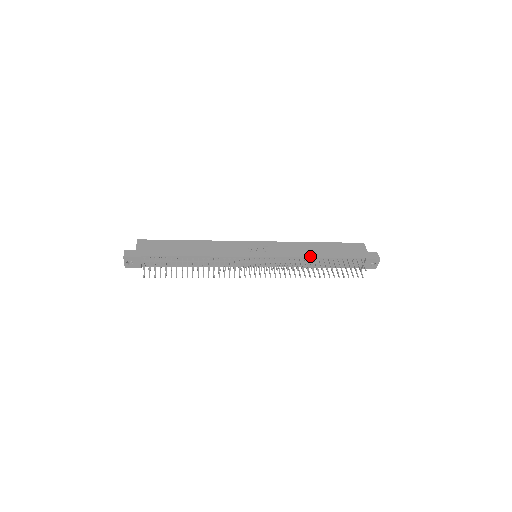
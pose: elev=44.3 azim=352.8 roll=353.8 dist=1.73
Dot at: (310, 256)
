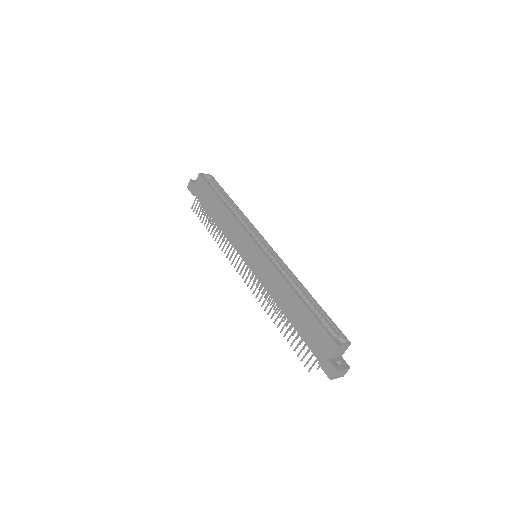
Dot at: (278, 304)
